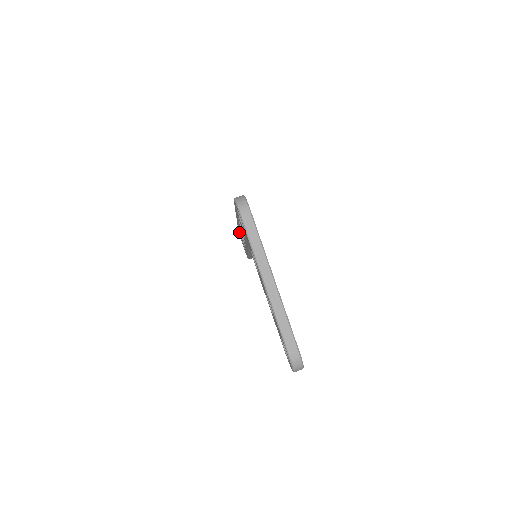
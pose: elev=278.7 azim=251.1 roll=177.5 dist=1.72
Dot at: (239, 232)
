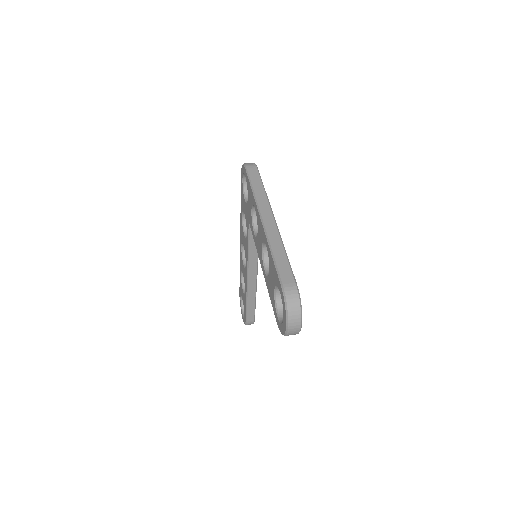
Dot at: (240, 287)
